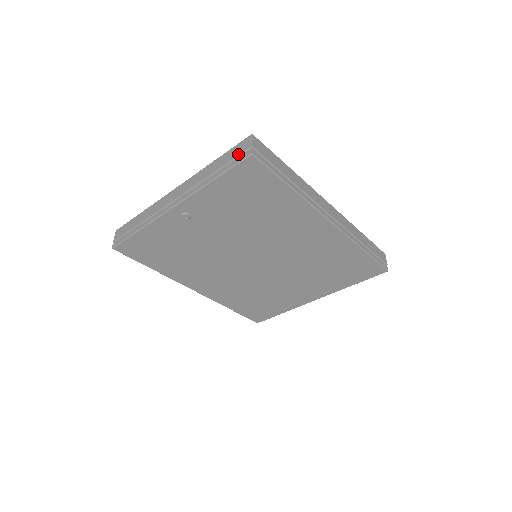
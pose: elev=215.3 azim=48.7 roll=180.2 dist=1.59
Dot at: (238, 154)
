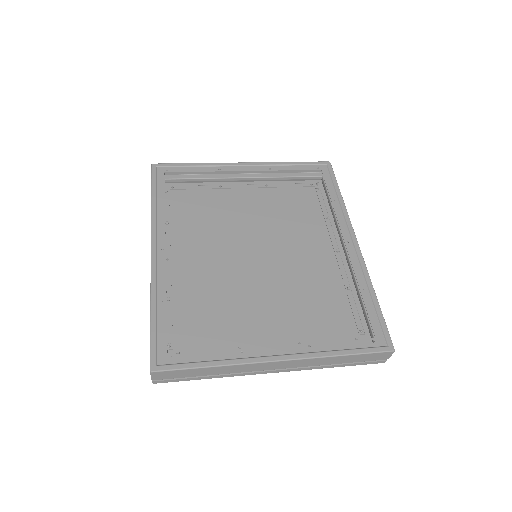
Dot at: (373, 360)
